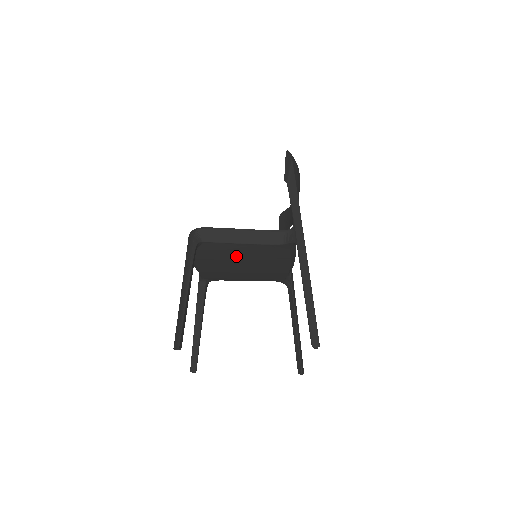
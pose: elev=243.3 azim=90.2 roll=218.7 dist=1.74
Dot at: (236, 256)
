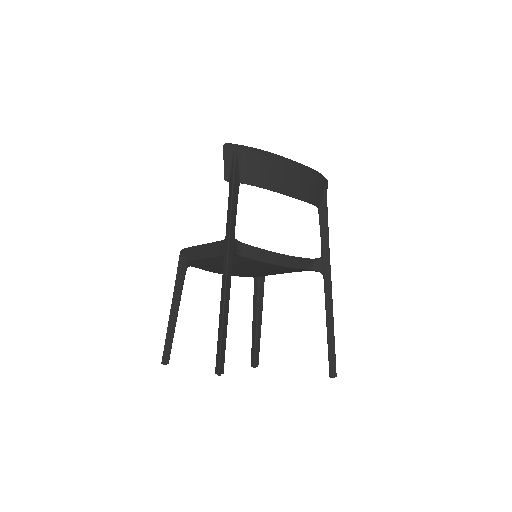
Dot at: occluded
